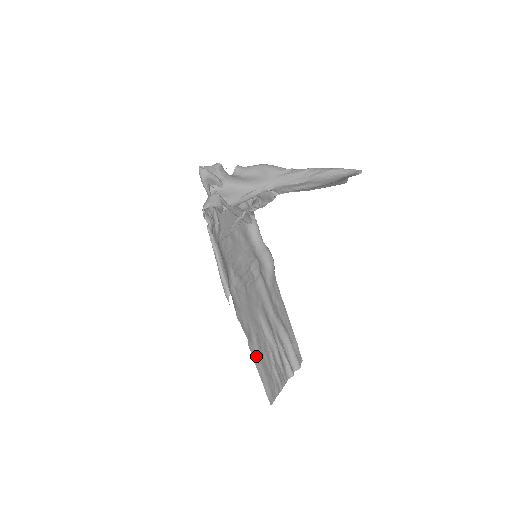
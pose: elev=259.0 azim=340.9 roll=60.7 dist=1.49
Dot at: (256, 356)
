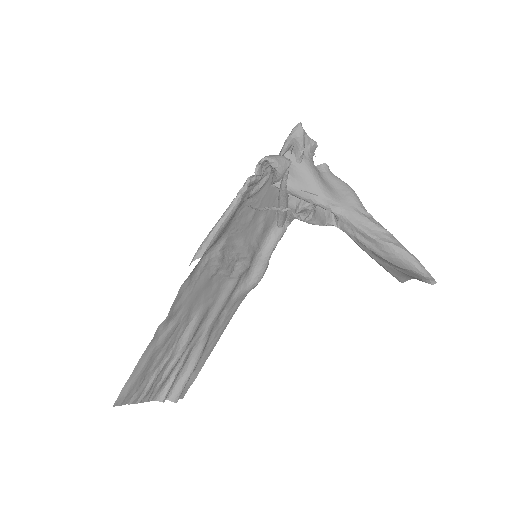
Dot at: (154, 343)
